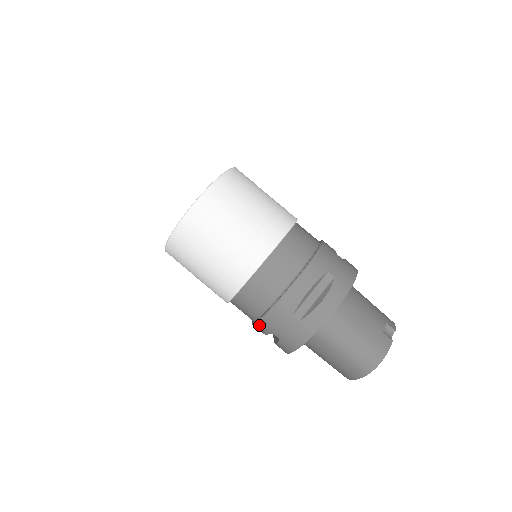
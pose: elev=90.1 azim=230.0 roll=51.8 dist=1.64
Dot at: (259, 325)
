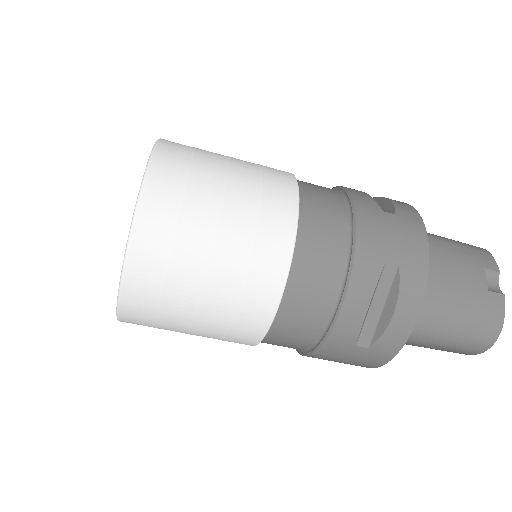
Dot at: occluded
